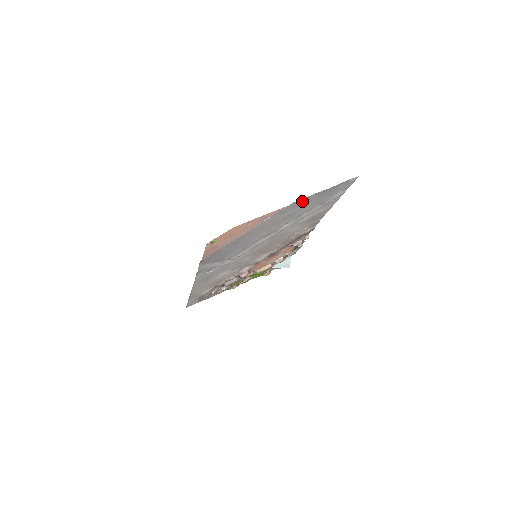
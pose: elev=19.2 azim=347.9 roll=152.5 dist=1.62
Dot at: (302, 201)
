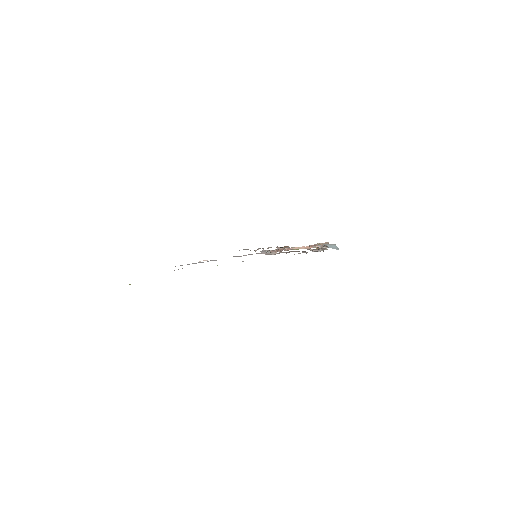
Dot at: occluded
